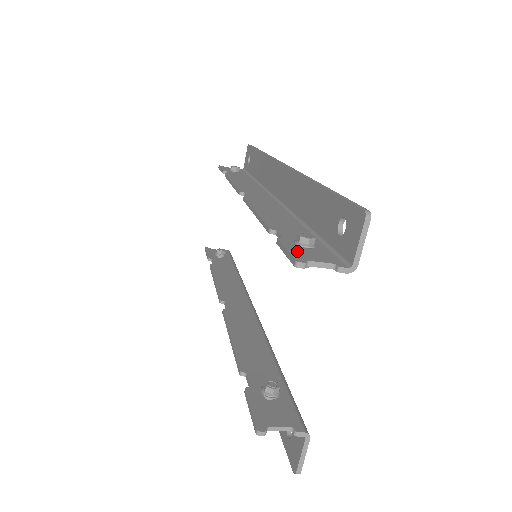
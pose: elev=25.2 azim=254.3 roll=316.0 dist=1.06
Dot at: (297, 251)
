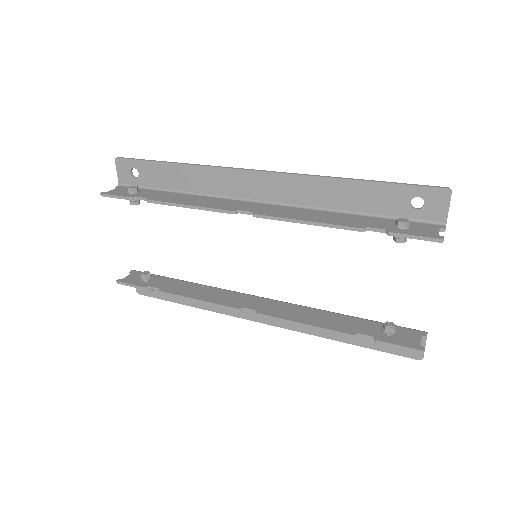
Dot at: (419, 233)
